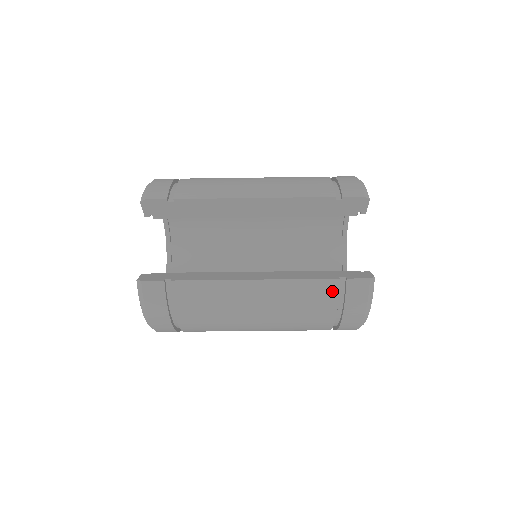
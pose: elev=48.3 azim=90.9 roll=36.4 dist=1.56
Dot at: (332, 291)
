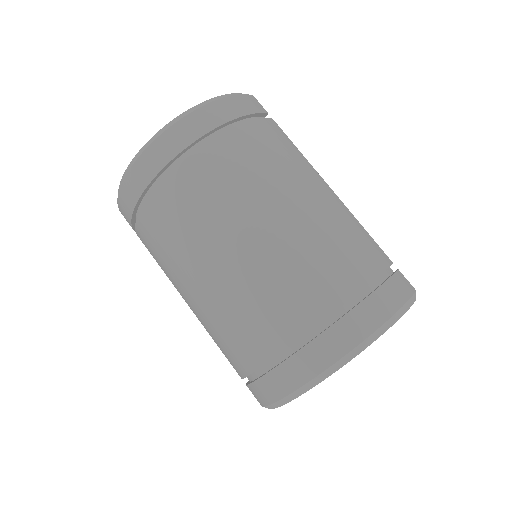
Dot at: (383, 260)
